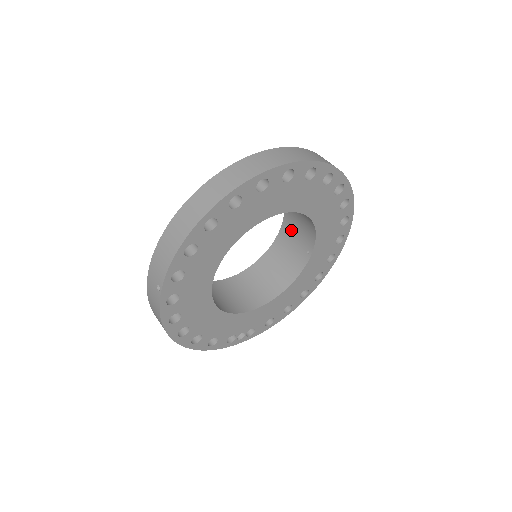
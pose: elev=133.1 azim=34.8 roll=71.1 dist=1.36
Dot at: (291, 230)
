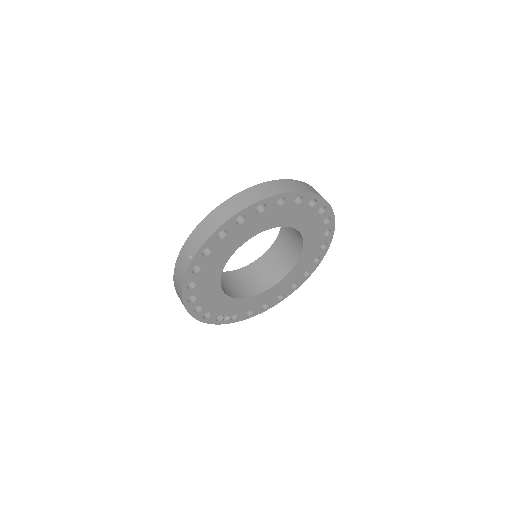
Dot at: (282, 245)
